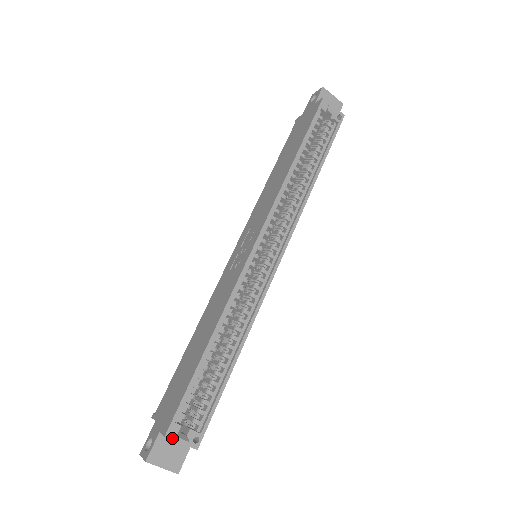
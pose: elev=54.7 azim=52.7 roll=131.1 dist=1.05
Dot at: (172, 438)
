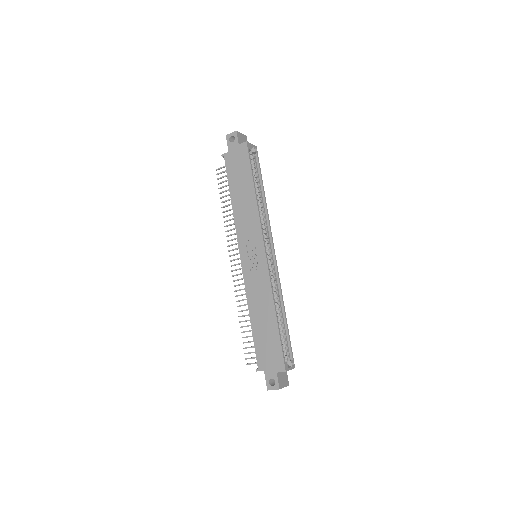
Dot at: (288, 370)
